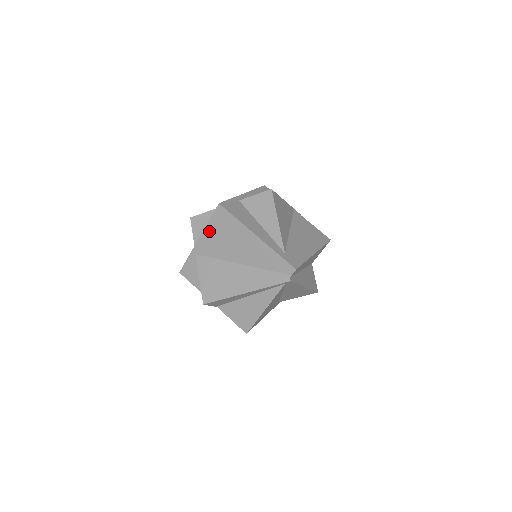
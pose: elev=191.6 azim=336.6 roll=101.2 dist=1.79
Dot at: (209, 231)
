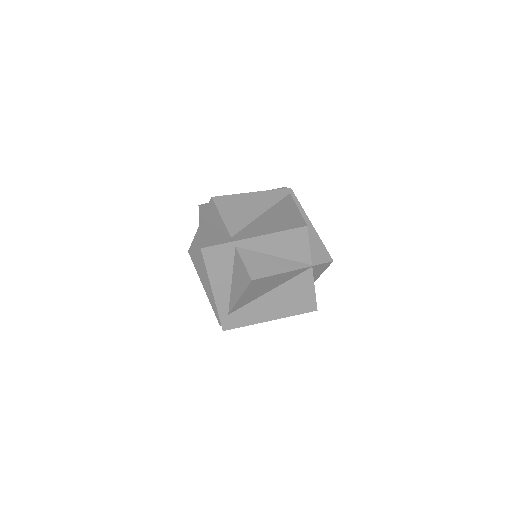
Dot at: occluded
